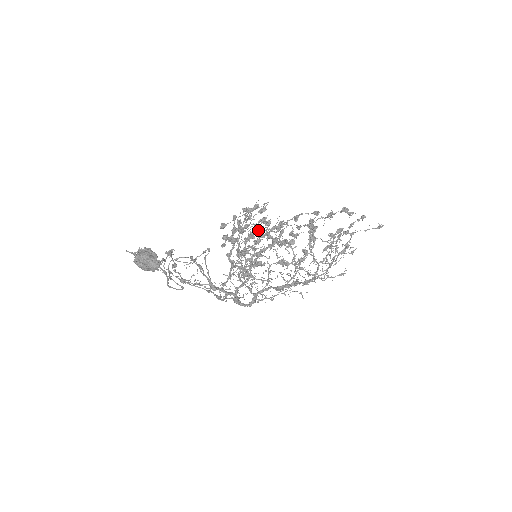
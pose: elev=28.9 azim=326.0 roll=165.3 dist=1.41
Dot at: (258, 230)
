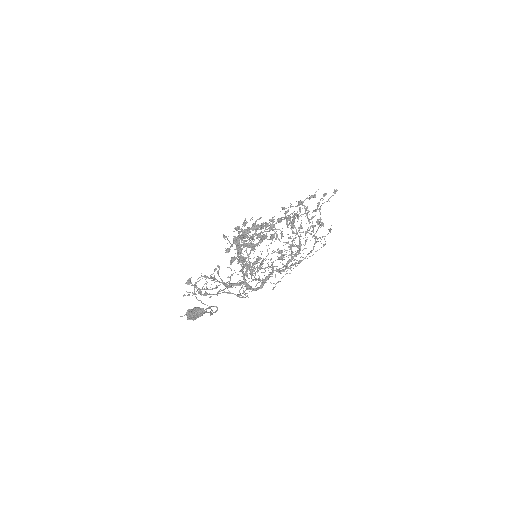
Dot at: (251, 238)
